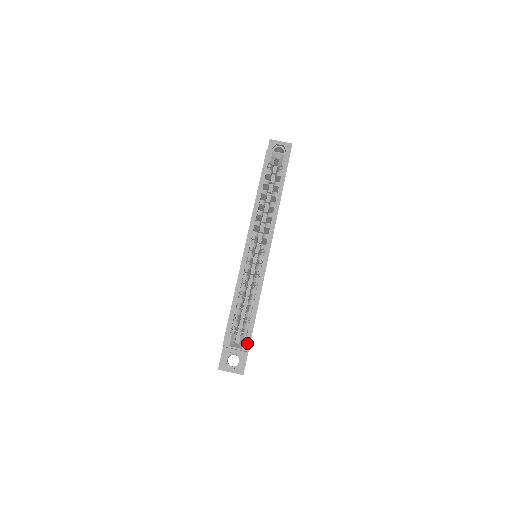
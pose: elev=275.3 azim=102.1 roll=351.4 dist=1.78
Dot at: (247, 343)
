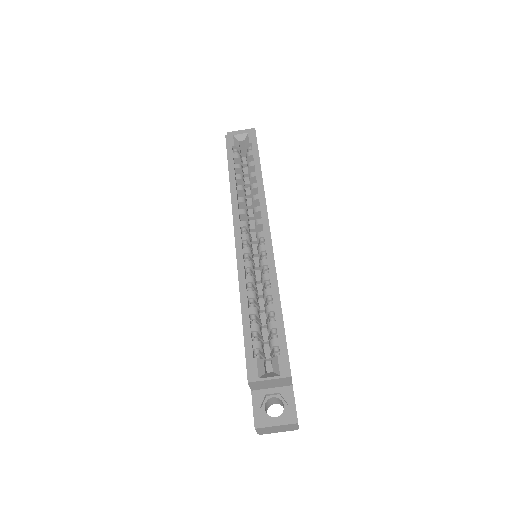
Dot at: (284, 364)
